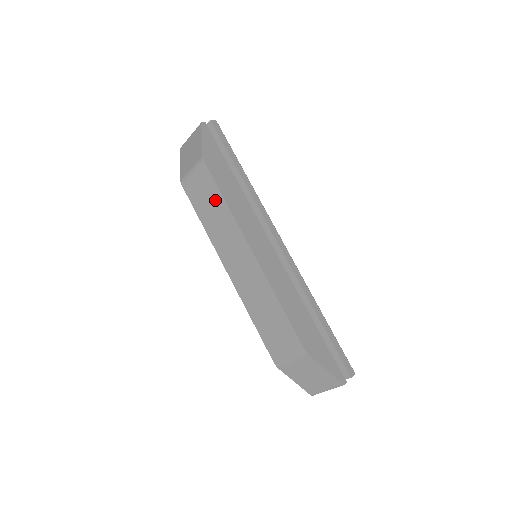
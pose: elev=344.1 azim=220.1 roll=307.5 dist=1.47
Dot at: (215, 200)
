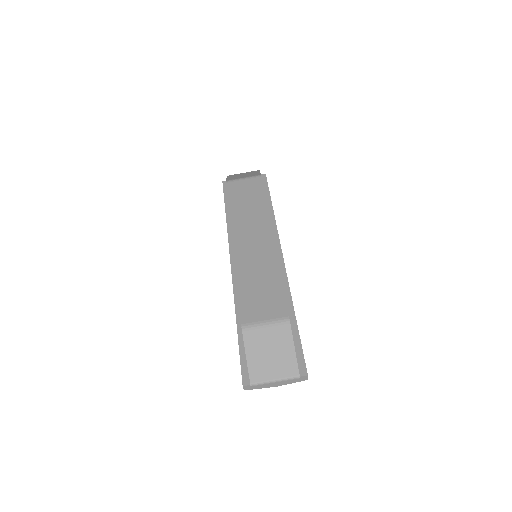
Dot at: (256, 198)
